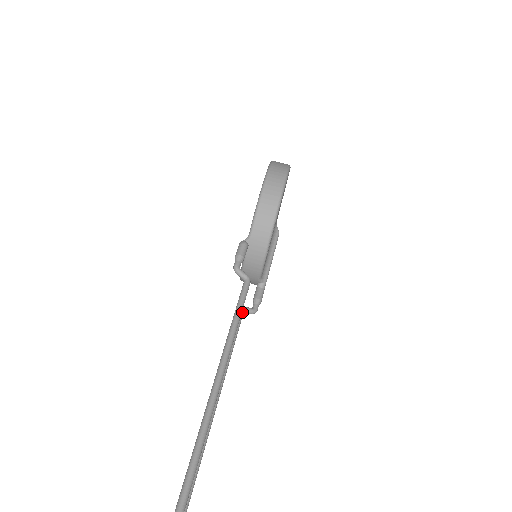
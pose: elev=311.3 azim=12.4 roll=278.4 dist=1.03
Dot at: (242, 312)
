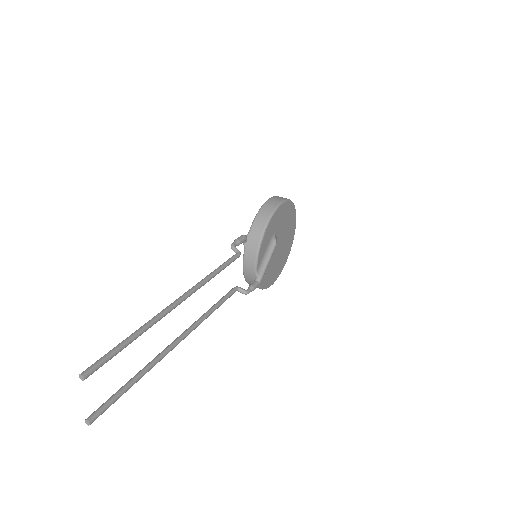
Dot at: (236, 288)
